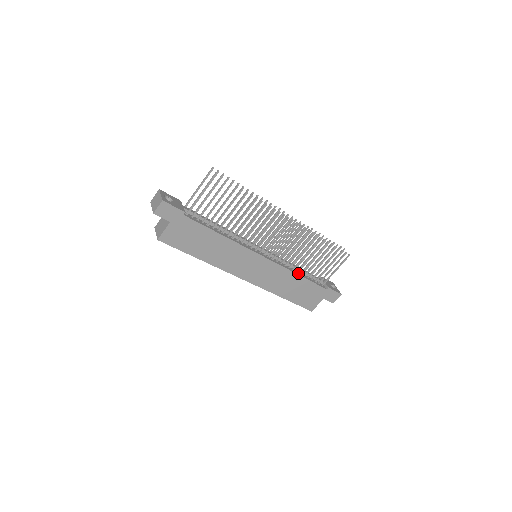
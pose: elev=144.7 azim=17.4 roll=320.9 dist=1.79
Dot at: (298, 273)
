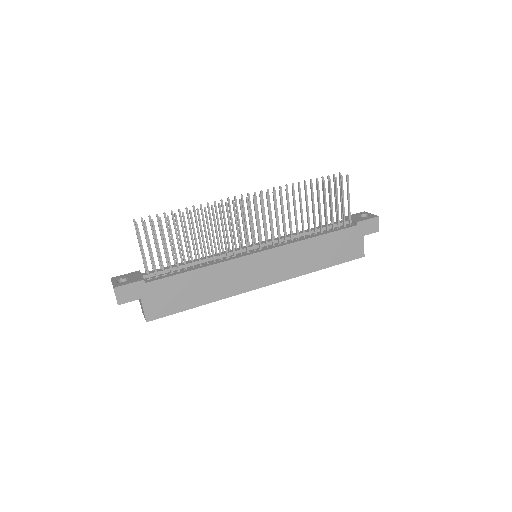
Dot at: (312, 236)
